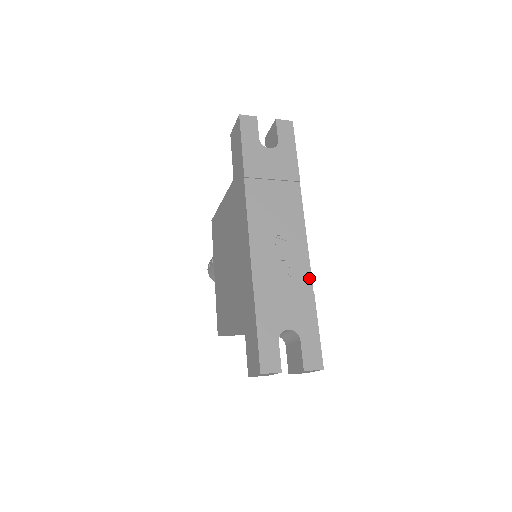
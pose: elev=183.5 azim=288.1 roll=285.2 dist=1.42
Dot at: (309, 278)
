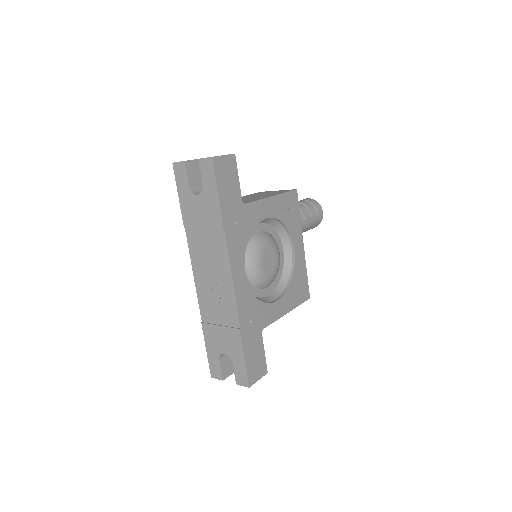
Dot at: (237, 317)
